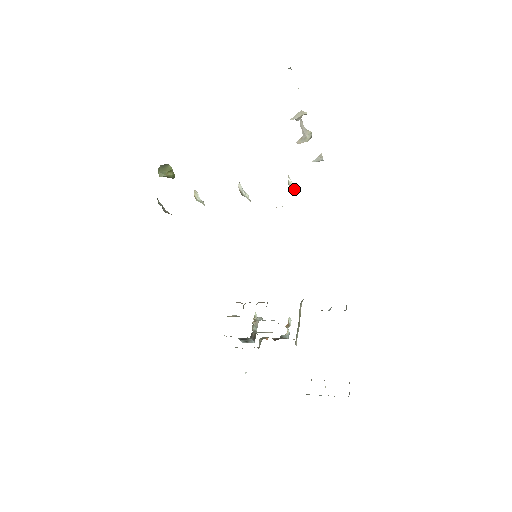
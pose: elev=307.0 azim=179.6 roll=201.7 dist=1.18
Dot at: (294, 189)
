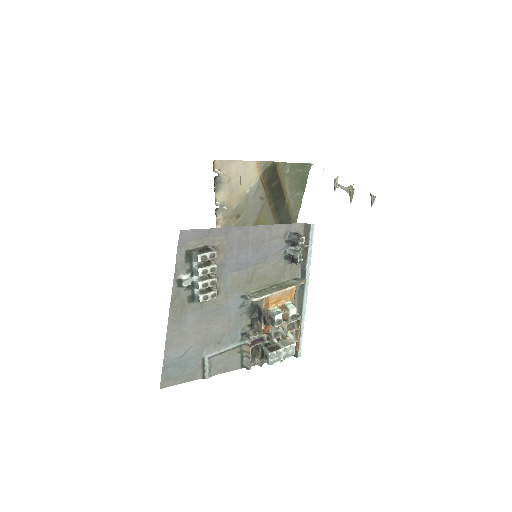
Dot at: (221, 173)
